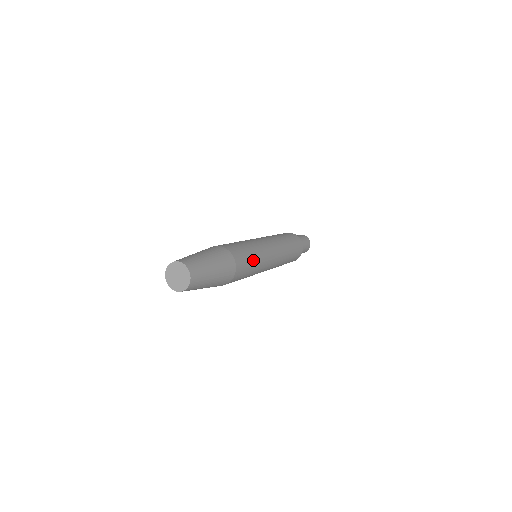
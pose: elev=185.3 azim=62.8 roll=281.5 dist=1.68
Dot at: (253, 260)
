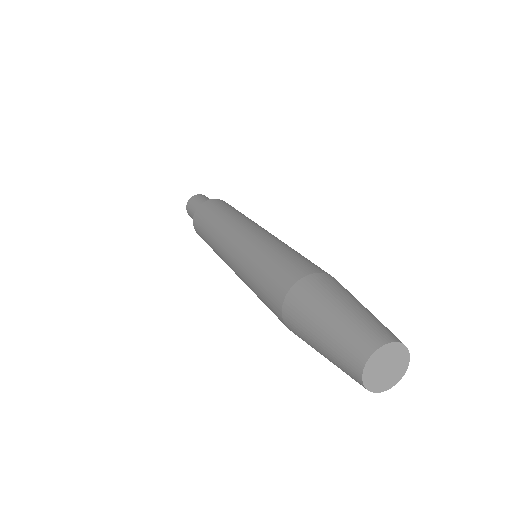
Dot at: occluded
